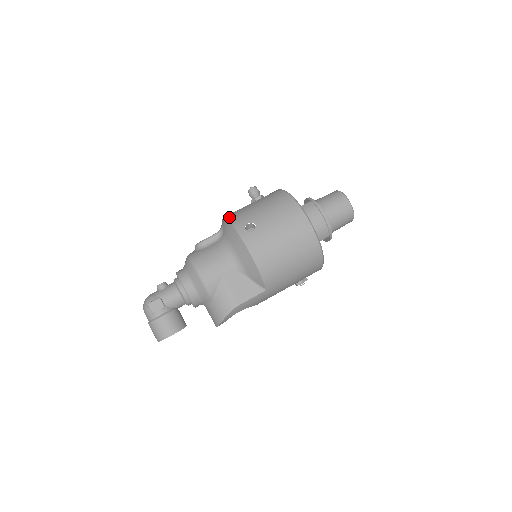
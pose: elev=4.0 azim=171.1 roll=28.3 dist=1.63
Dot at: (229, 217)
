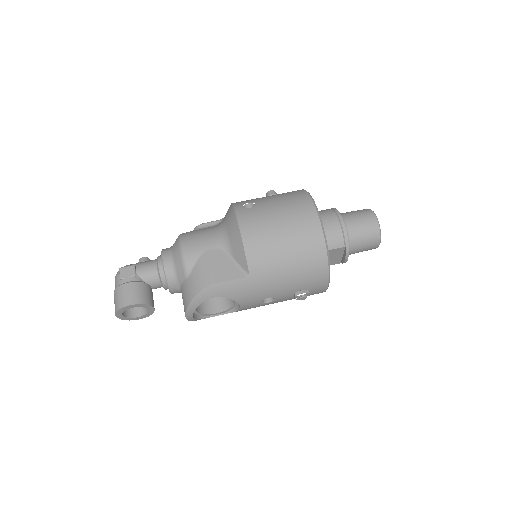
Dot at: occluded
